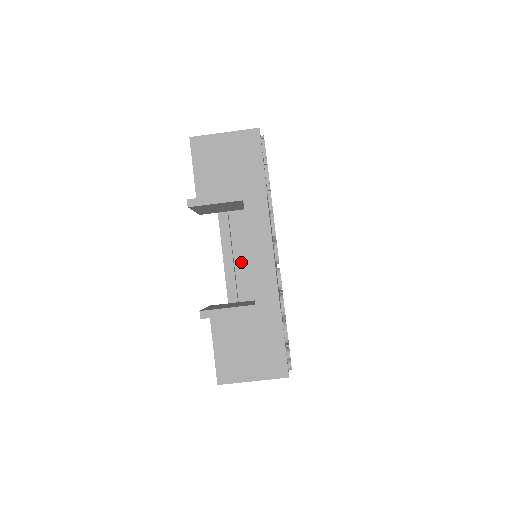
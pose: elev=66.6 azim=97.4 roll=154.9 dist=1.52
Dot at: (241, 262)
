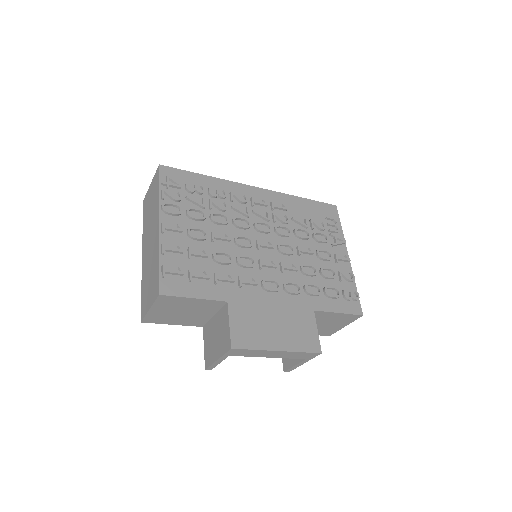
Dot at: occluded
